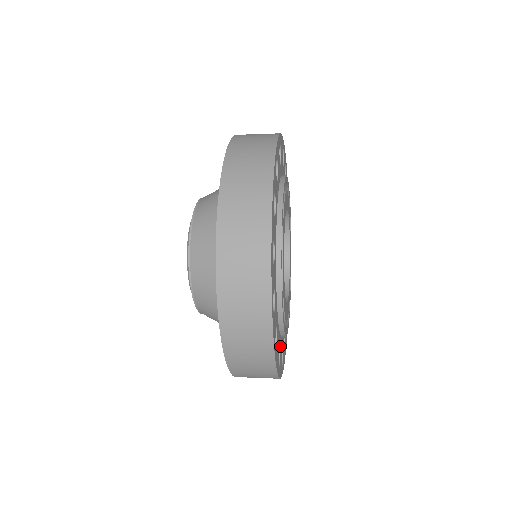
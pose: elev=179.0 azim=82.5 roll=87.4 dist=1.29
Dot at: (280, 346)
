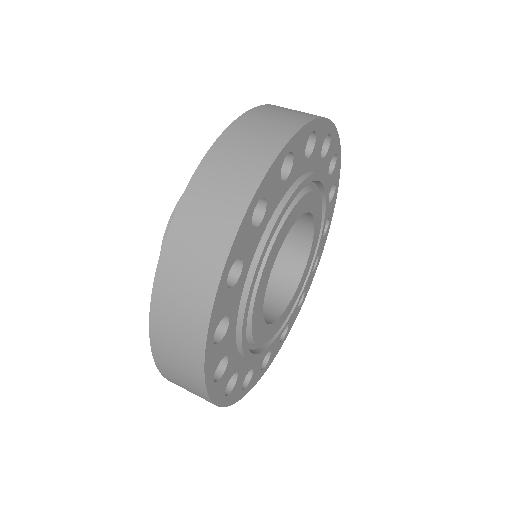
Dot at: occluded
